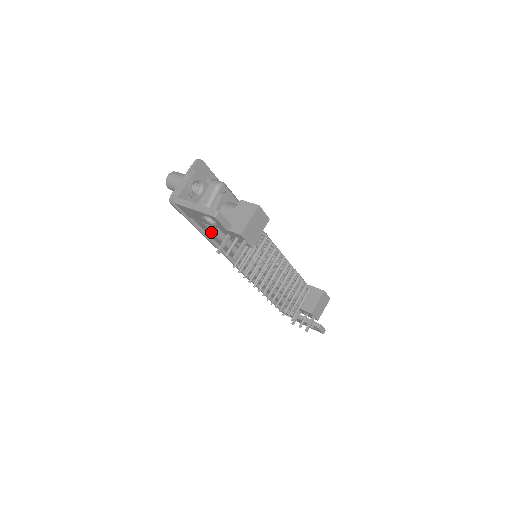
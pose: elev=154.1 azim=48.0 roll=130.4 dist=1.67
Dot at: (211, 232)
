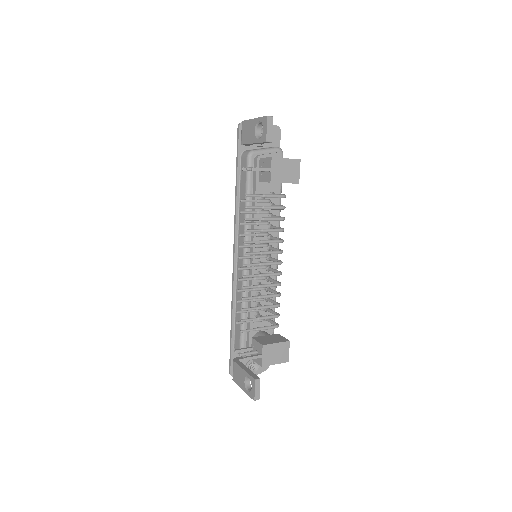
Dot at: (245, 174)
